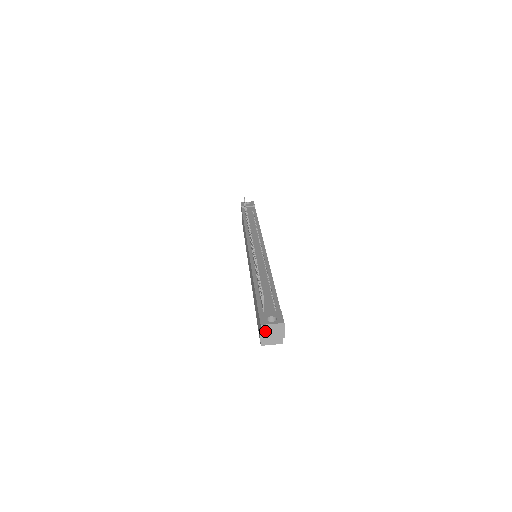
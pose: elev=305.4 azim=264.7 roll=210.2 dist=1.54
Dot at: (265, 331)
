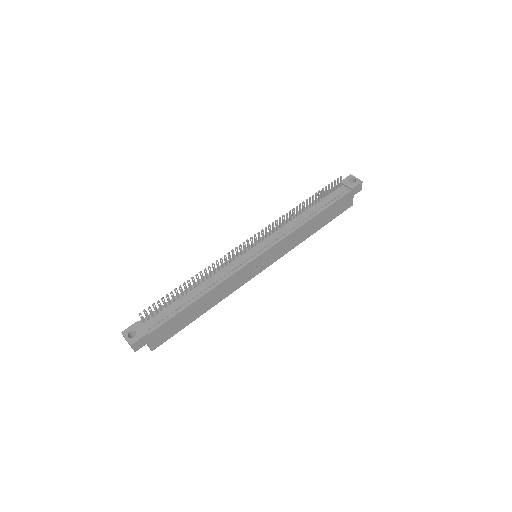
Dot at: occluded
